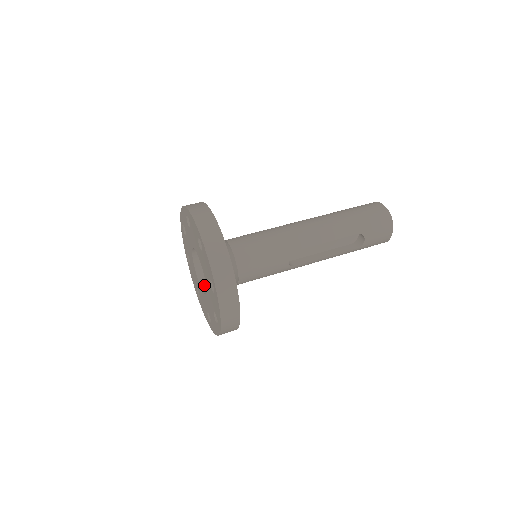
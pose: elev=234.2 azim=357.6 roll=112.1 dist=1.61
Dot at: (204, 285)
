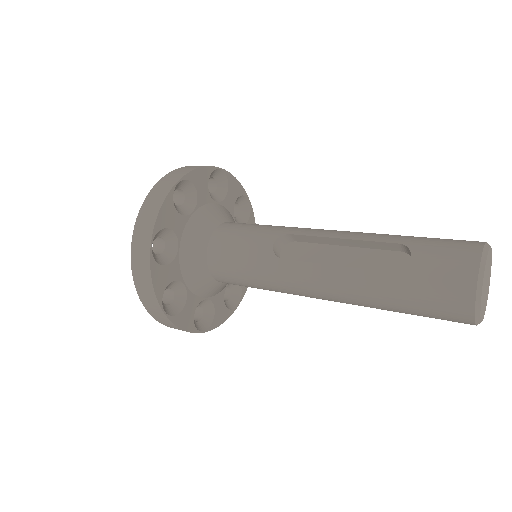
Dot at: occluded
